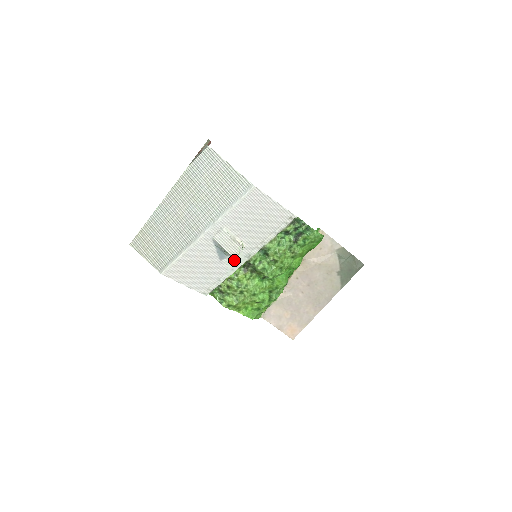
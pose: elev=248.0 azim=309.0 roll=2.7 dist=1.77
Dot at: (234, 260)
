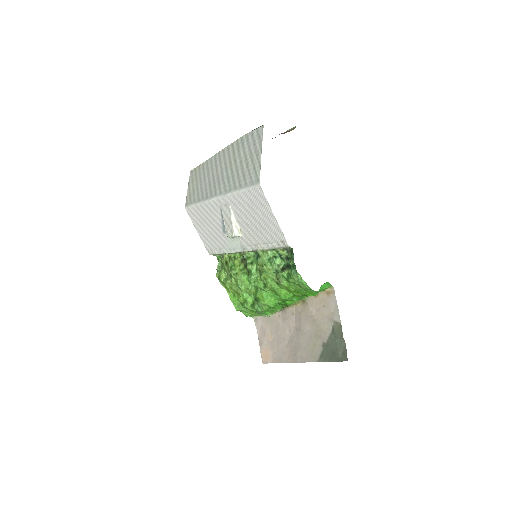
Dot at: (233, 242)
